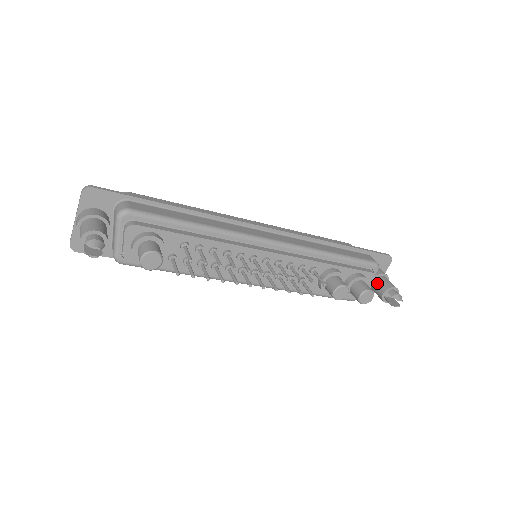
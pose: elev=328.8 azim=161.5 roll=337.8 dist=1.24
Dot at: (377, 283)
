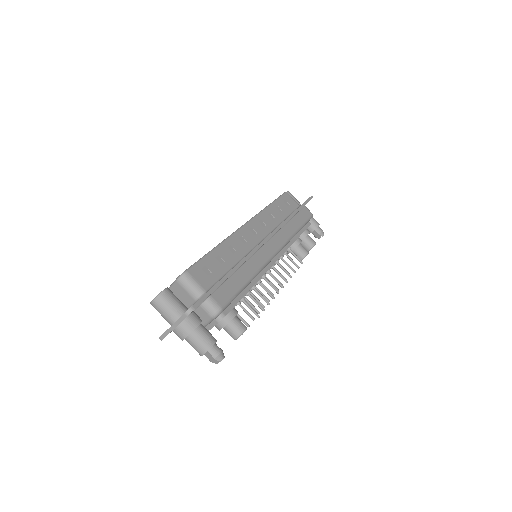
Dot at: occluded
